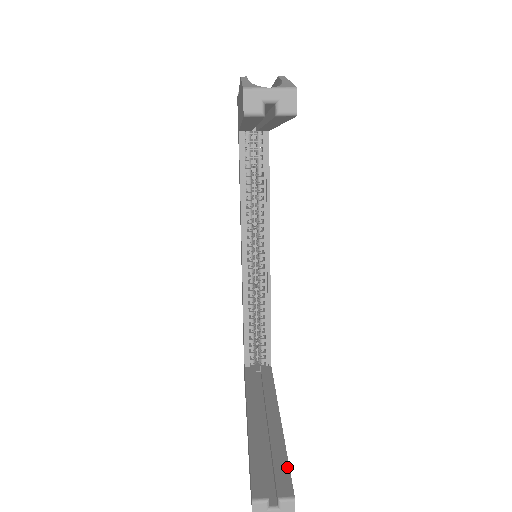
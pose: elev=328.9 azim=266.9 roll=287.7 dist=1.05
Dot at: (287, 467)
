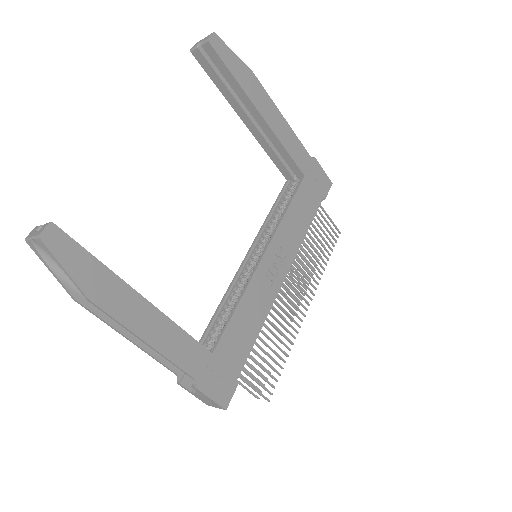
Dot at: (83, 247)
